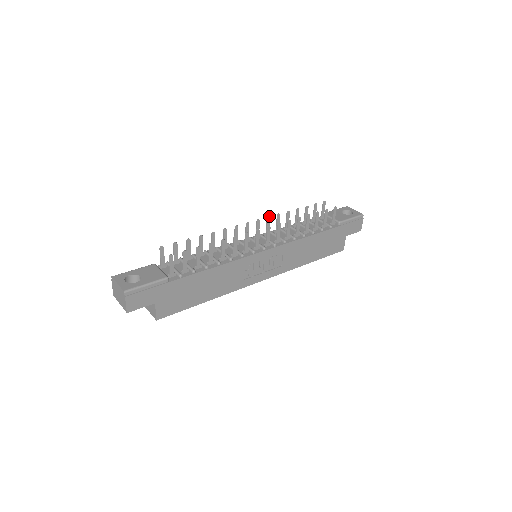
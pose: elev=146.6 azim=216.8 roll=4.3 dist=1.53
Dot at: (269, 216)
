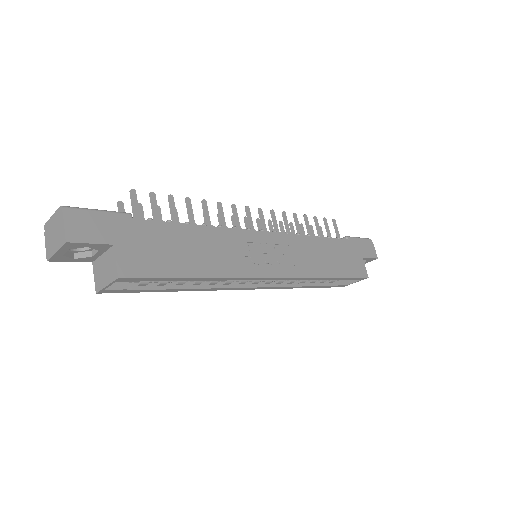
Dot at: (258, 218)
